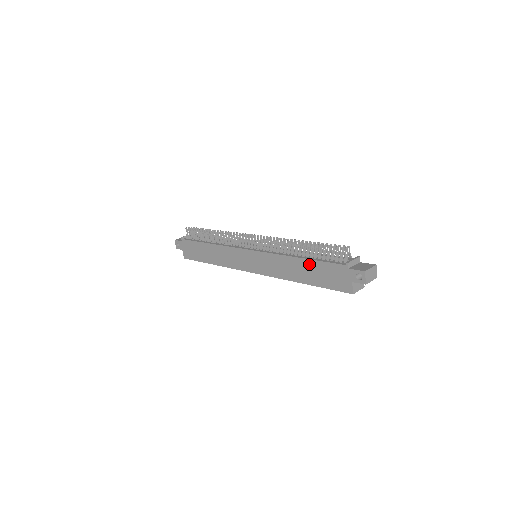
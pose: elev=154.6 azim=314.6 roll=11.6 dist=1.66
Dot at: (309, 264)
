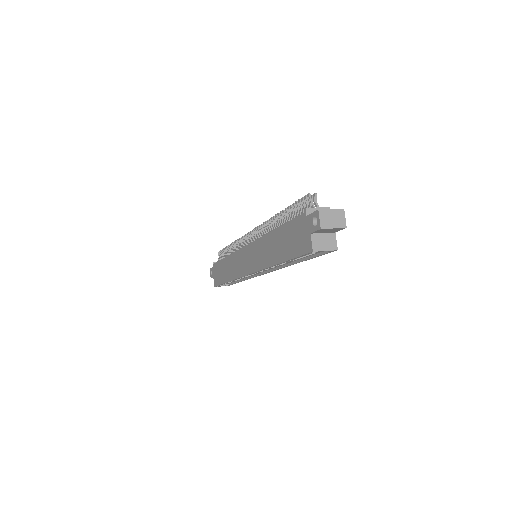
Dot at: (280, 233)
